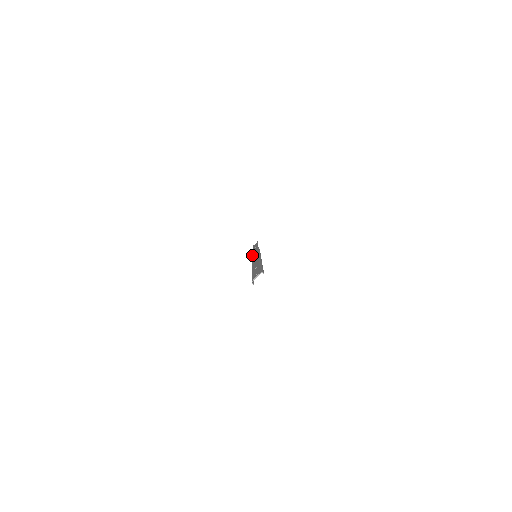
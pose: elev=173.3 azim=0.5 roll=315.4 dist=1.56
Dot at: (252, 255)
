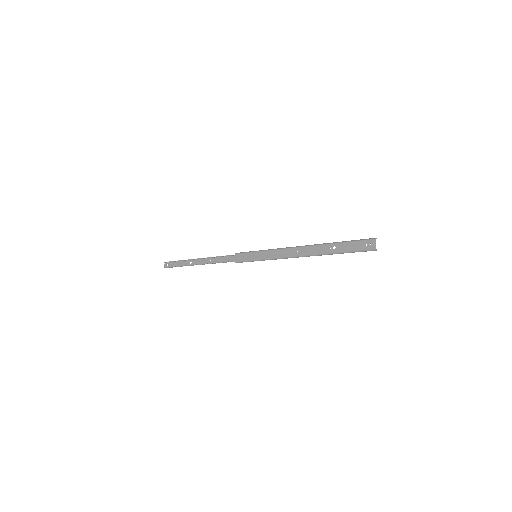
Dot at: (242, 260)
